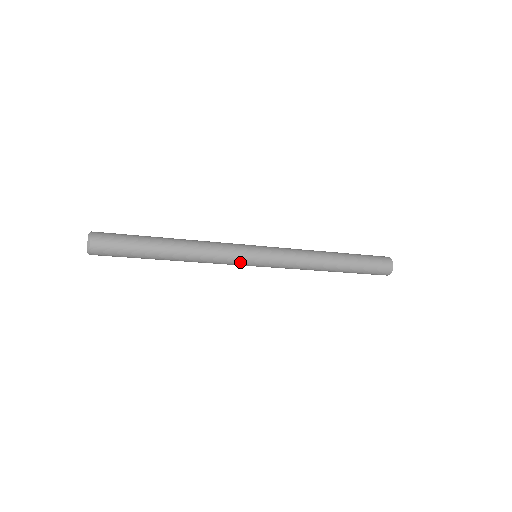
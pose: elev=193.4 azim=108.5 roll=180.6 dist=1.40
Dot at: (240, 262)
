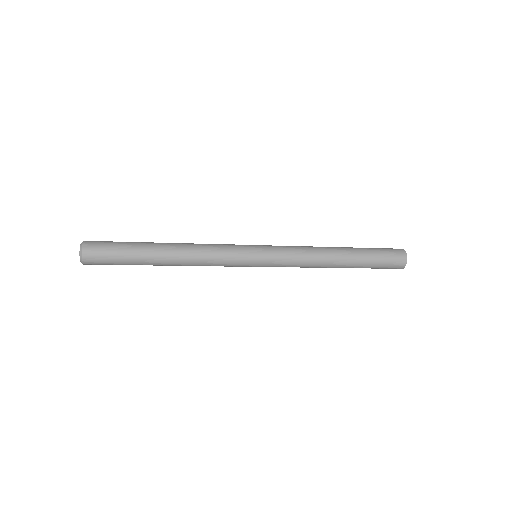
Dot at: (239, 258)
